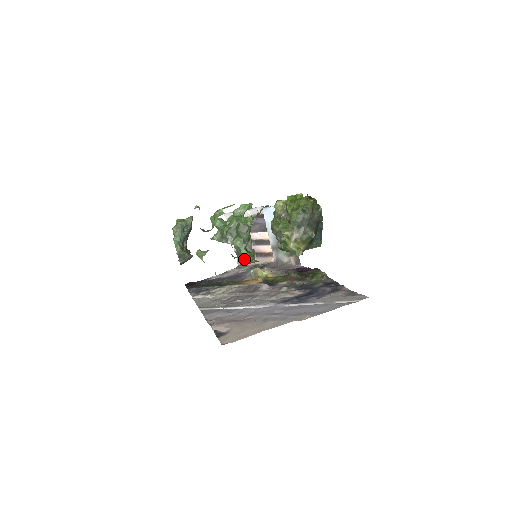
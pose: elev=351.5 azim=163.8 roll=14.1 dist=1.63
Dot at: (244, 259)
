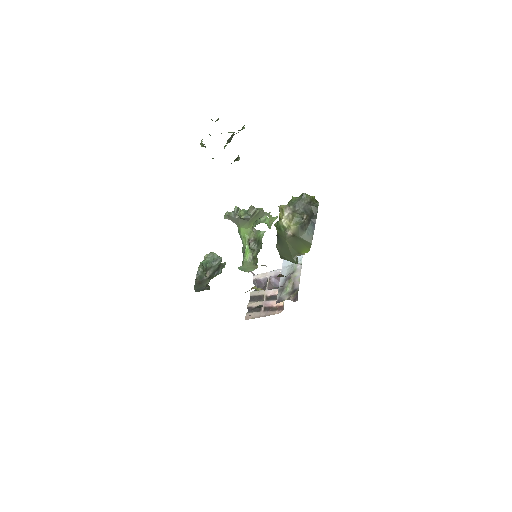
Dot at: (245, 257)
